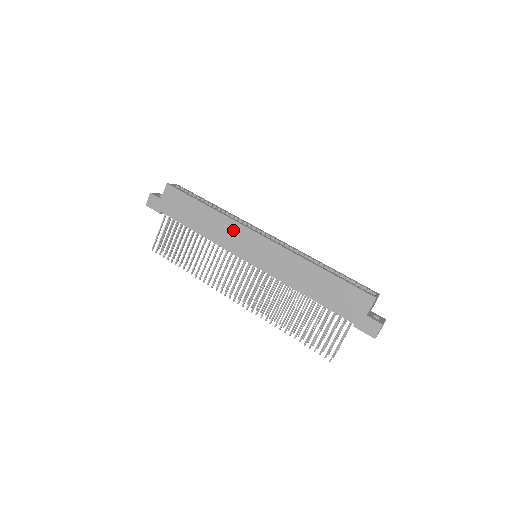
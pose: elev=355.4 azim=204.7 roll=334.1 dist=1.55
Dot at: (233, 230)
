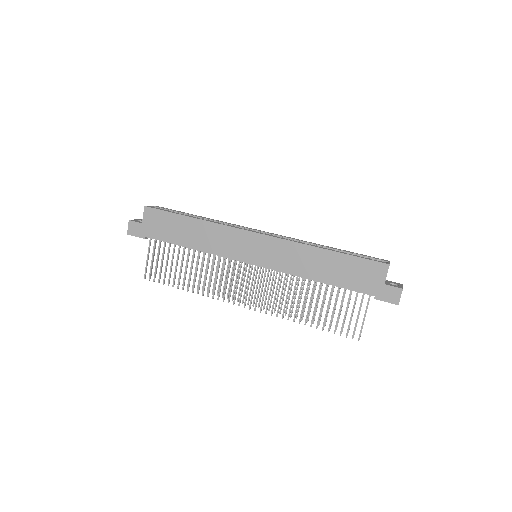
Dot at: (227, 235)
